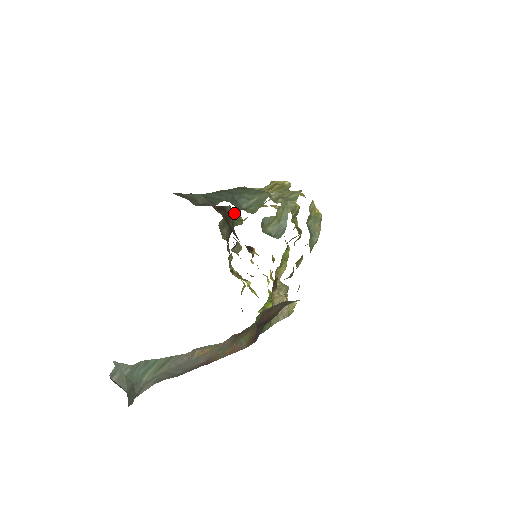
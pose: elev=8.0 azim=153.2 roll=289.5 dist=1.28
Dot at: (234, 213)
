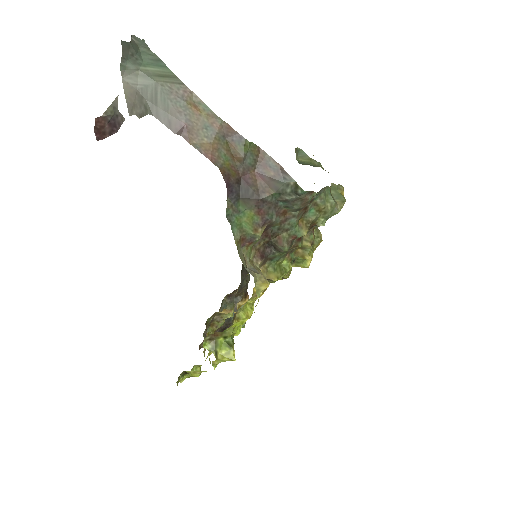
Dot at: occluded
